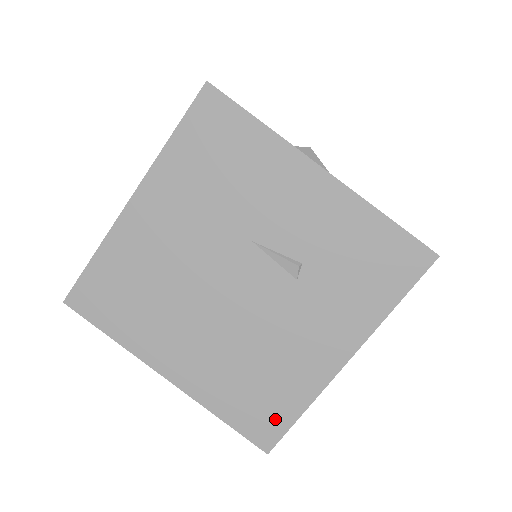
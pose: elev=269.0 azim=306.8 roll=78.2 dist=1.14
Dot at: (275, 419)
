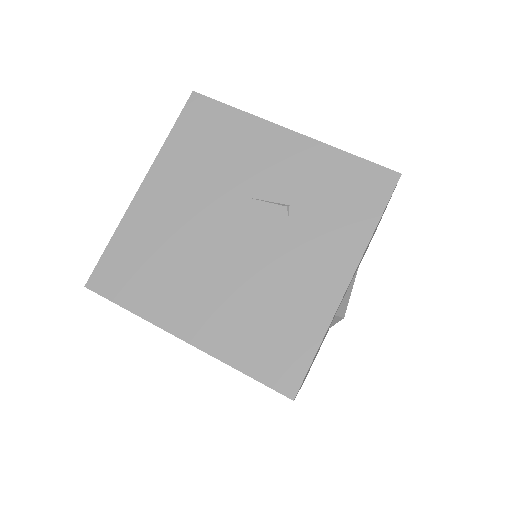
Dot at: (294, 359)
